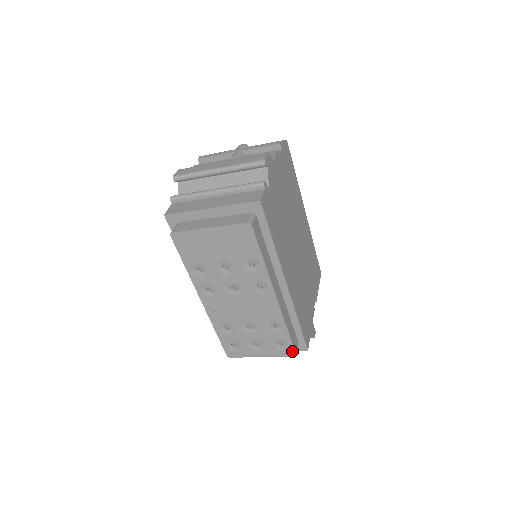
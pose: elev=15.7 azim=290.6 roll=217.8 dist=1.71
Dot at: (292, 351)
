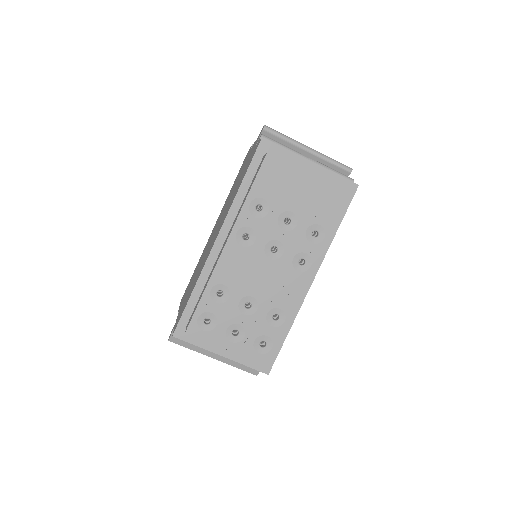
Dot at: (269, 359)
